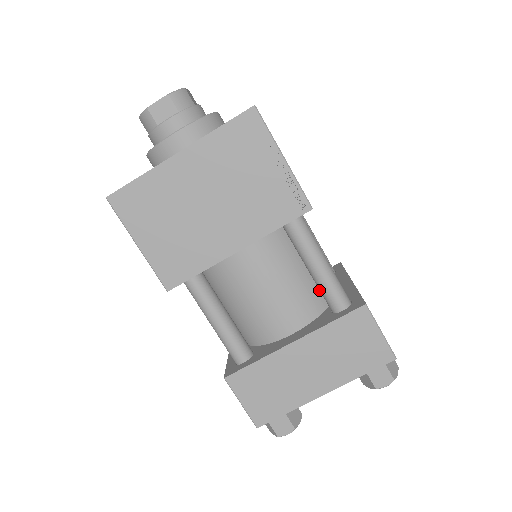
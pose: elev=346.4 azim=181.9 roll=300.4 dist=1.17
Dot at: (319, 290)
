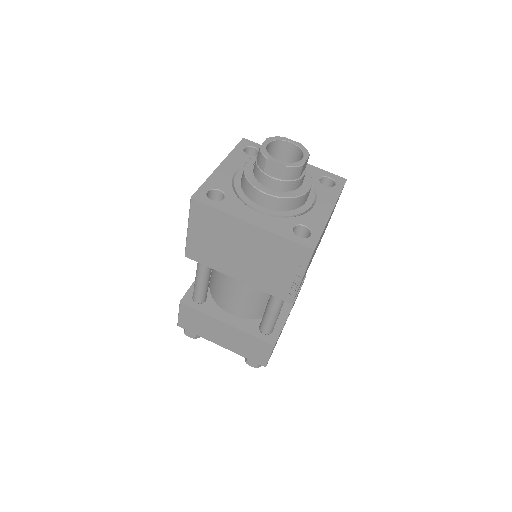
Dot at: occluded
